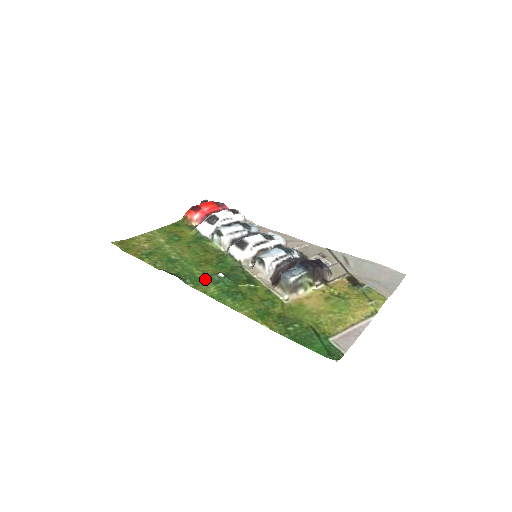
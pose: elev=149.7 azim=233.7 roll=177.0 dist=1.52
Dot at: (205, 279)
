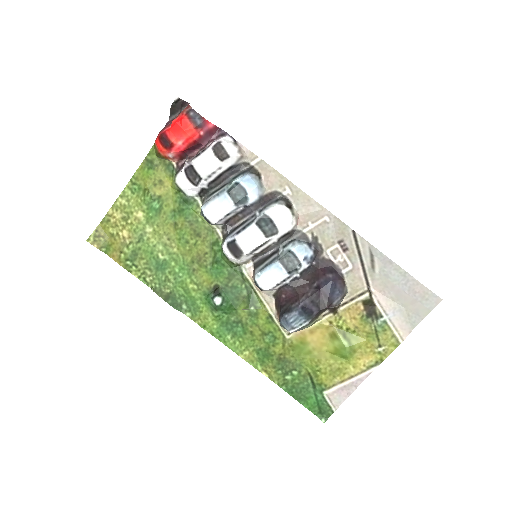
Dot at: (201, 301)
